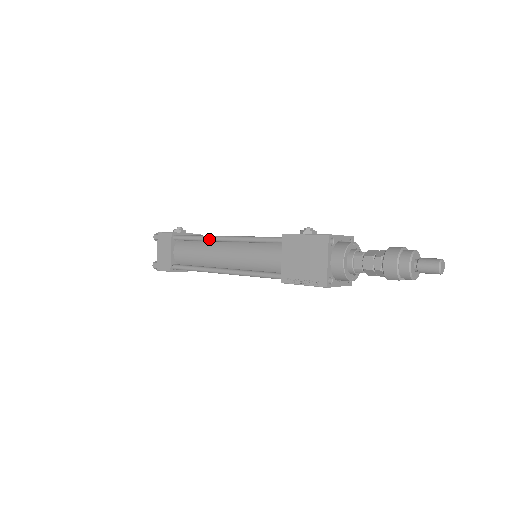
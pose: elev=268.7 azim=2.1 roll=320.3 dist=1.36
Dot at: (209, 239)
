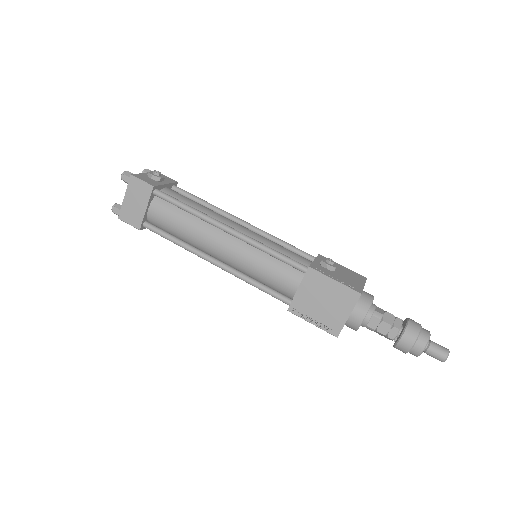
Dot at: (207, 221)
